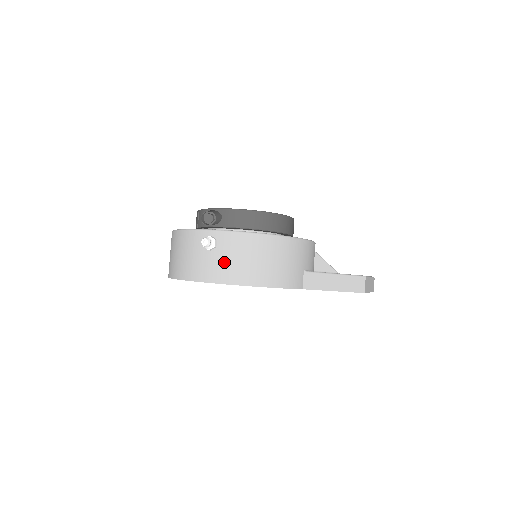
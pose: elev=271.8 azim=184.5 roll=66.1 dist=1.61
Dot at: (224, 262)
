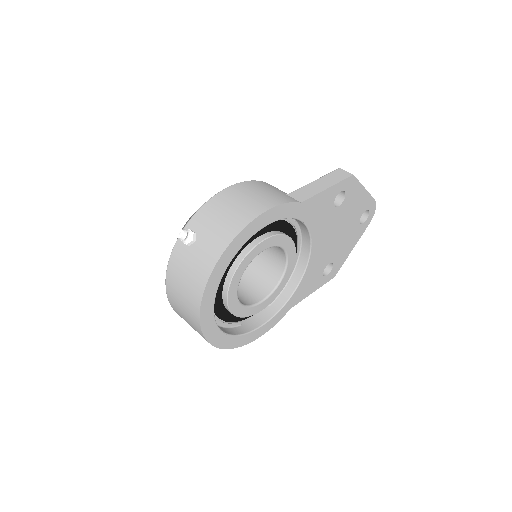
Dot at: (213, 233)
